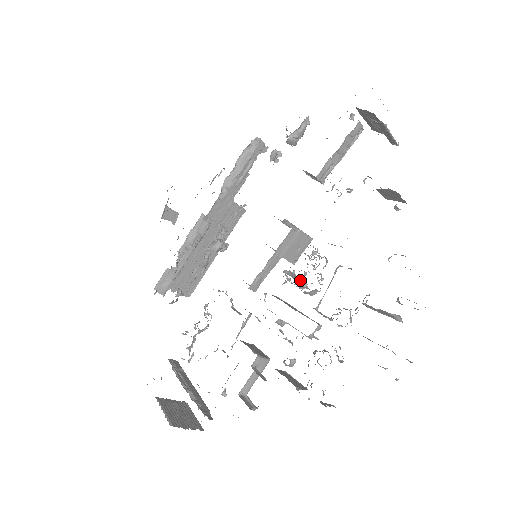
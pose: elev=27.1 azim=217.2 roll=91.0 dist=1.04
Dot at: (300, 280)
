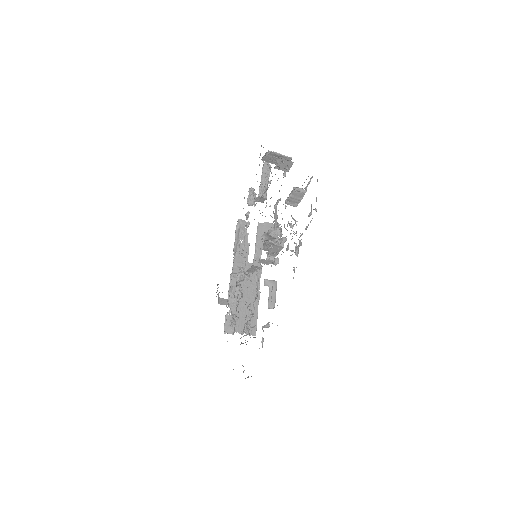
Dot at: occluded
